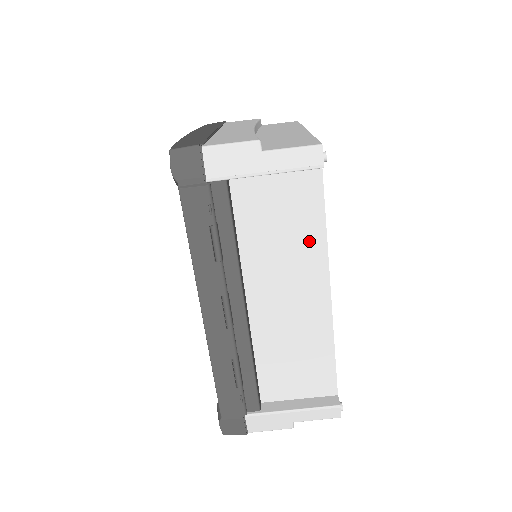
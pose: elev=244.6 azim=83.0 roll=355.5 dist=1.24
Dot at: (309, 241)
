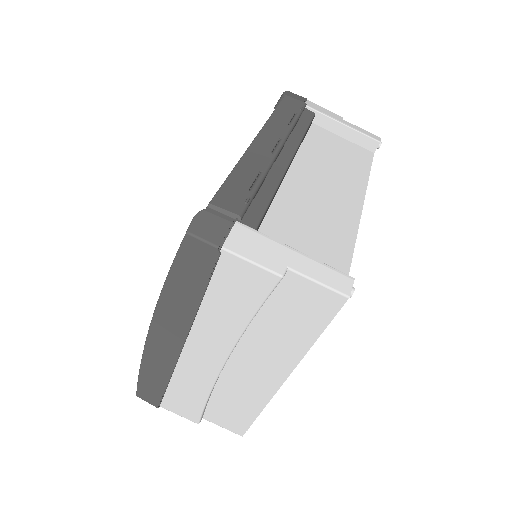
Dot at: (354, 174)
